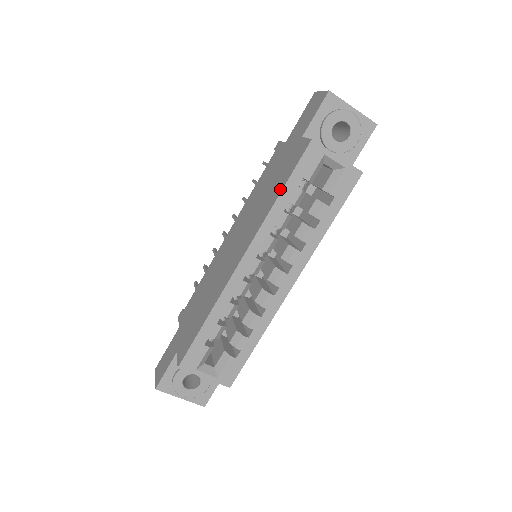
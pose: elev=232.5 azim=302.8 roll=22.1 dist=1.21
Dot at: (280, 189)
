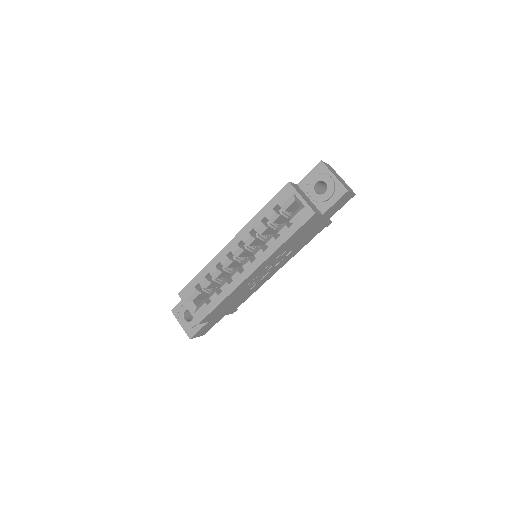
Dot at: (265, 207)
